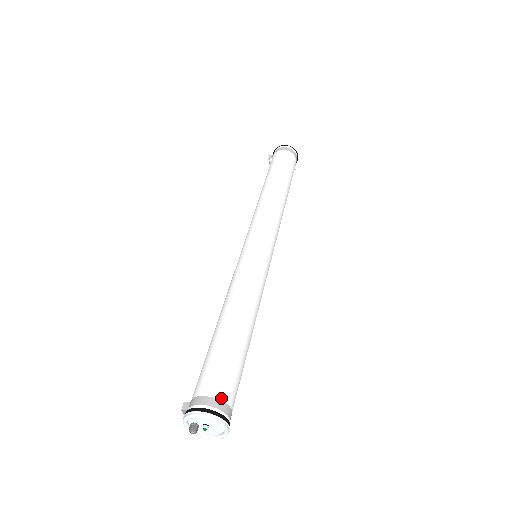
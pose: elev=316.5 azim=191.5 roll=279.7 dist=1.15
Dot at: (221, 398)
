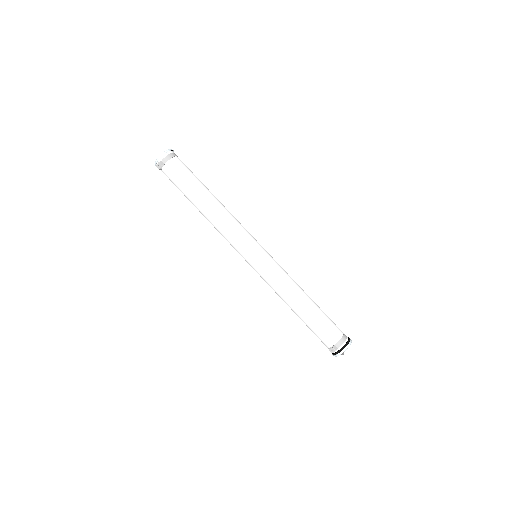
Dot at: occluded
